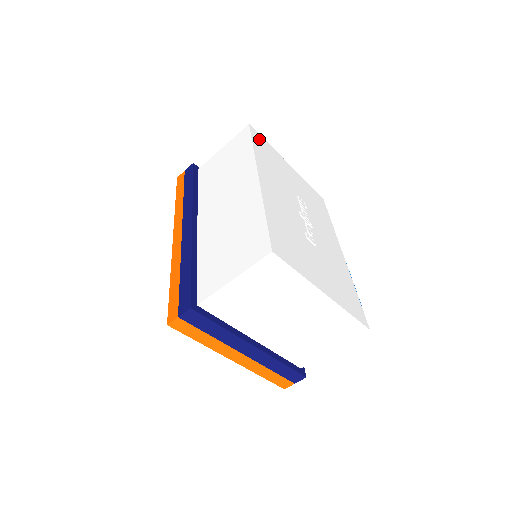
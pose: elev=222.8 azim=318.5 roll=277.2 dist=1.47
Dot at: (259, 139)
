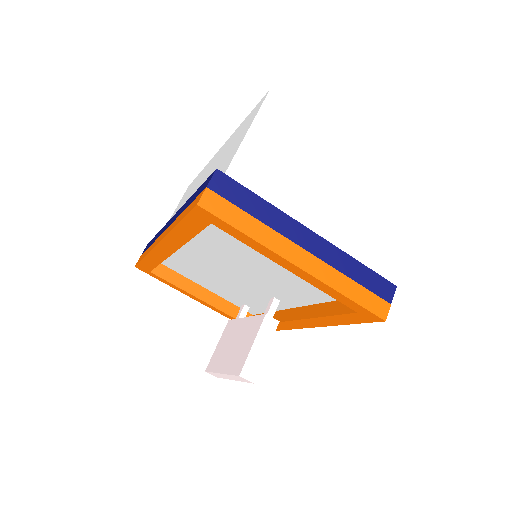
Dot at: occluded
